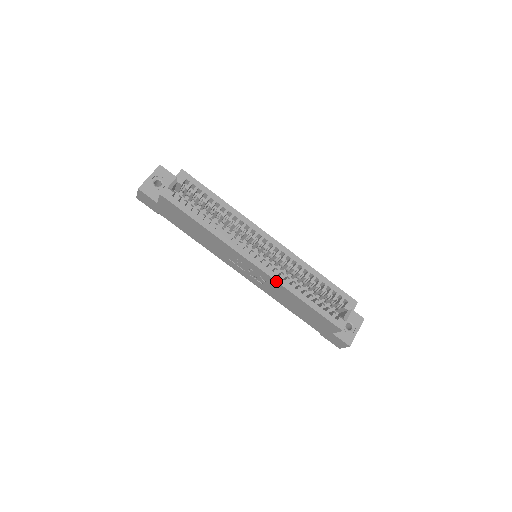
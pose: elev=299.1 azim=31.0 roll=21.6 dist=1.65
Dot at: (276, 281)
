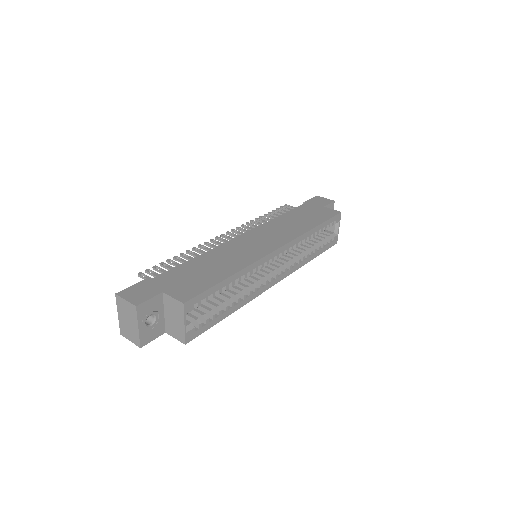
Dot at: occluded
